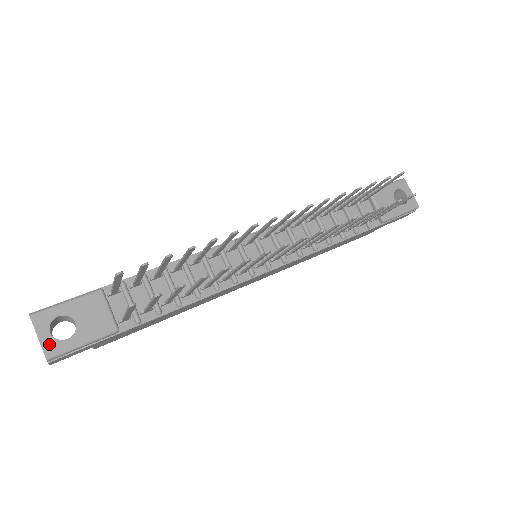
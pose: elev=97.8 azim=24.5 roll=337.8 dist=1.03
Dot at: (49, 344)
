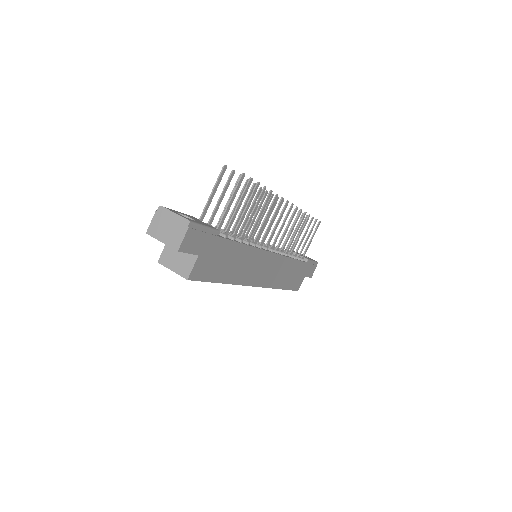
Dot at: (184, 217)
